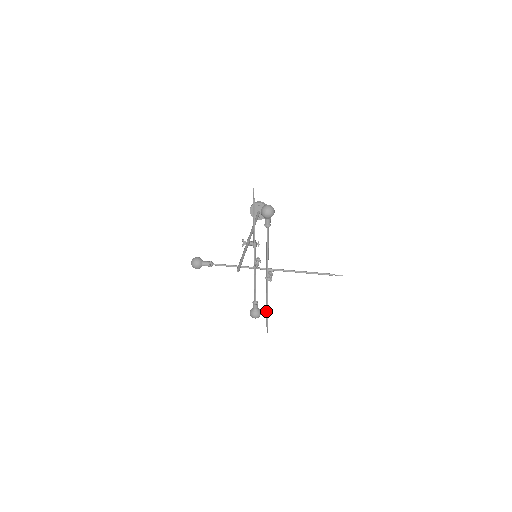
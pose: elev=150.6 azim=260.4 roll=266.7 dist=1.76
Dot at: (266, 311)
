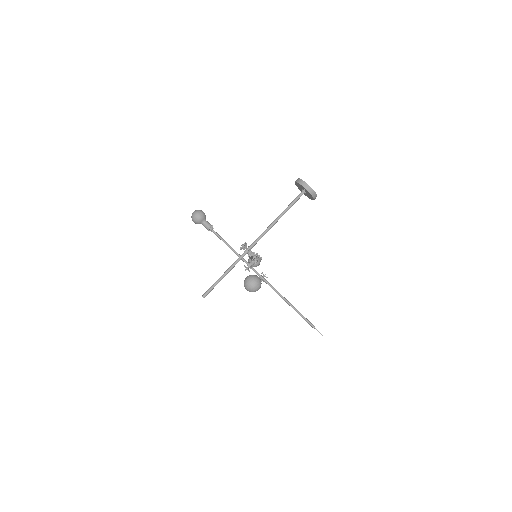
Dot at: occluded
